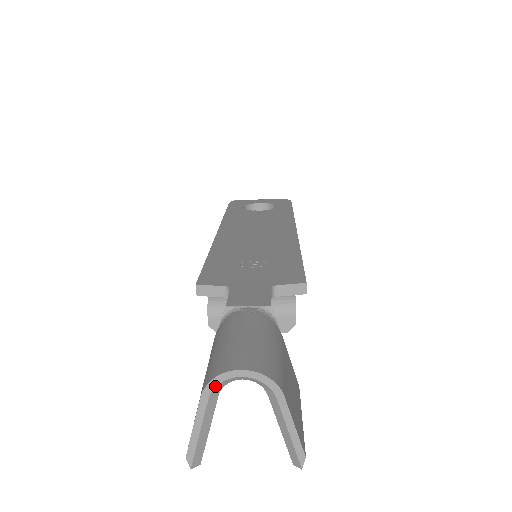
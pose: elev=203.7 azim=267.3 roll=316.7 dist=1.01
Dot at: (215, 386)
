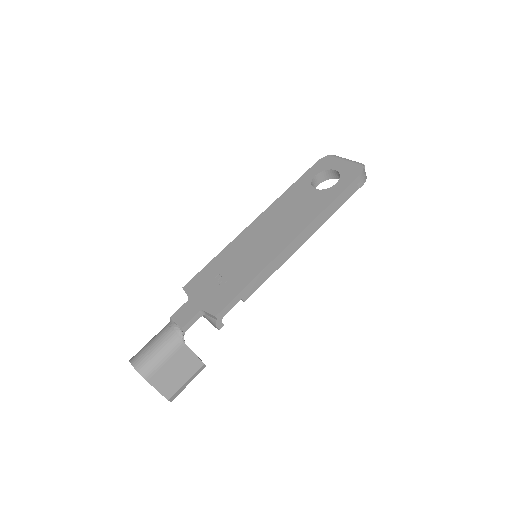
Dot at: occluded
